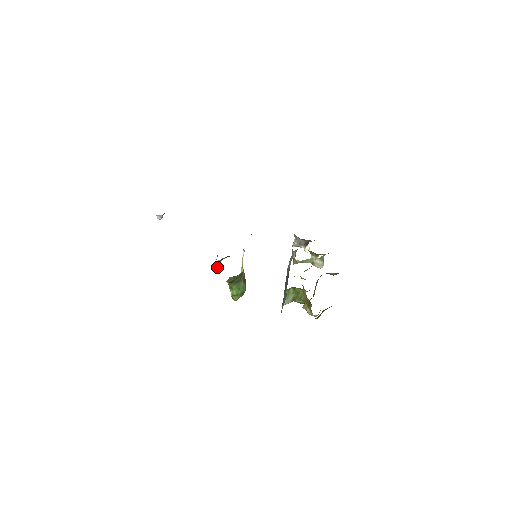
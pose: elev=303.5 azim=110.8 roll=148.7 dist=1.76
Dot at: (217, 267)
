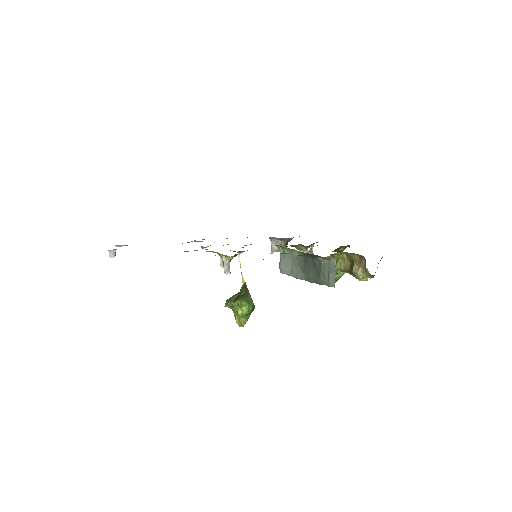
Dot at: (228, 270)
